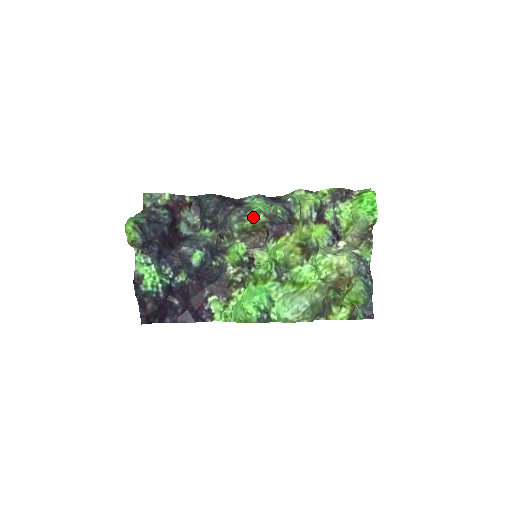
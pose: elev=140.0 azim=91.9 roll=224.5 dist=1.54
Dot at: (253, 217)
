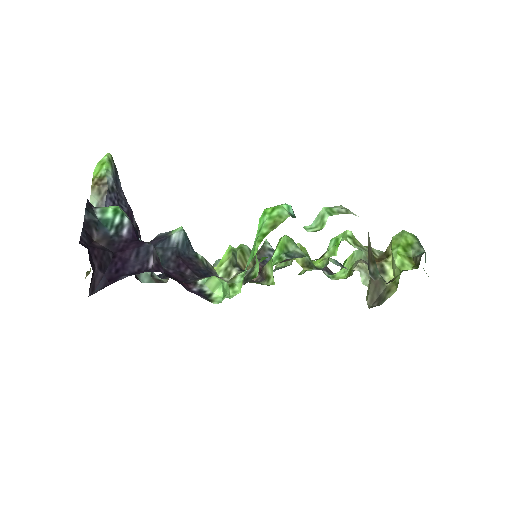
Dot at: (239, 245)
